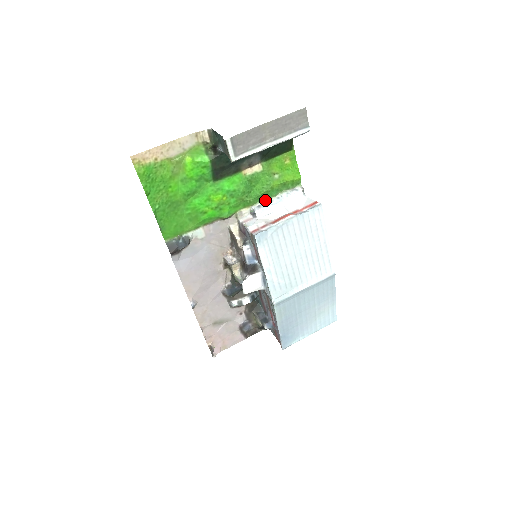
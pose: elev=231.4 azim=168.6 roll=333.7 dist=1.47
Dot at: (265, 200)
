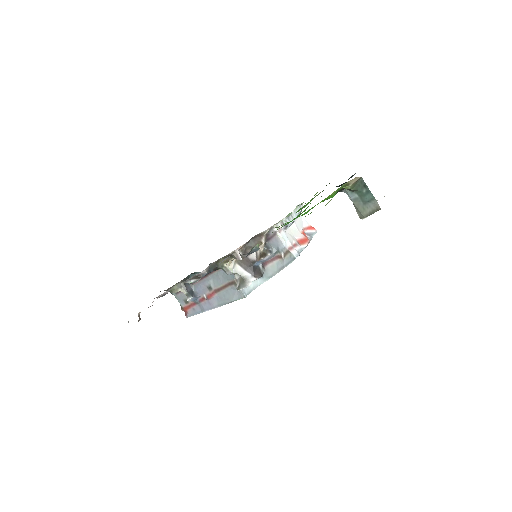
Dot at: (291, 213)
